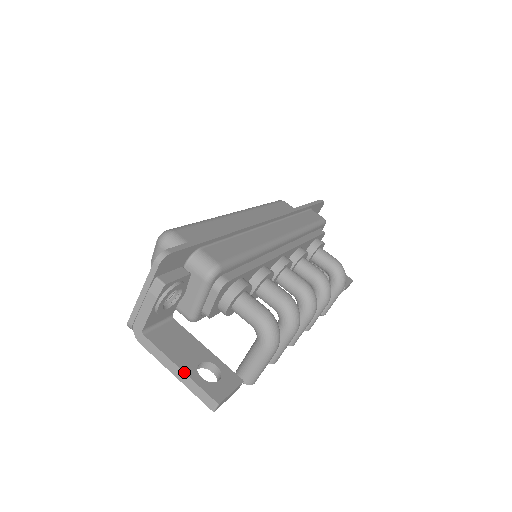
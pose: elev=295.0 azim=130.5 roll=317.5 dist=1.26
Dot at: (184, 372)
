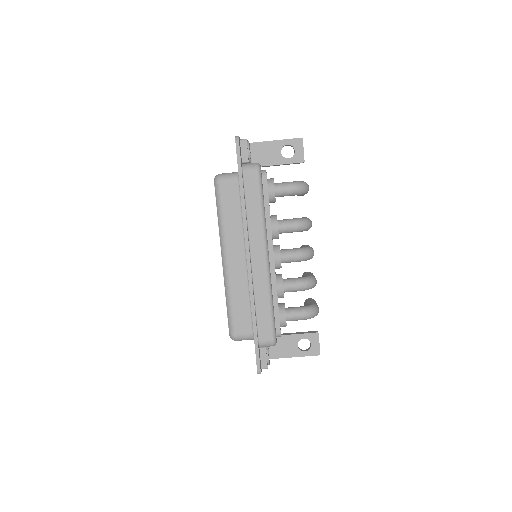
Dot at: occluded
